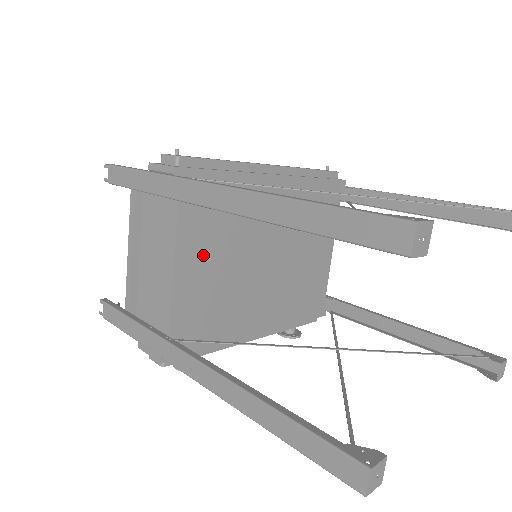
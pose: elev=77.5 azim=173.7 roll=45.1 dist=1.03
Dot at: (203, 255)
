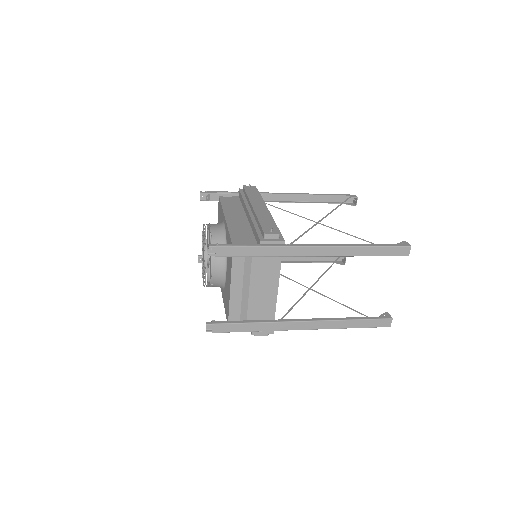
Dot at: occluded
